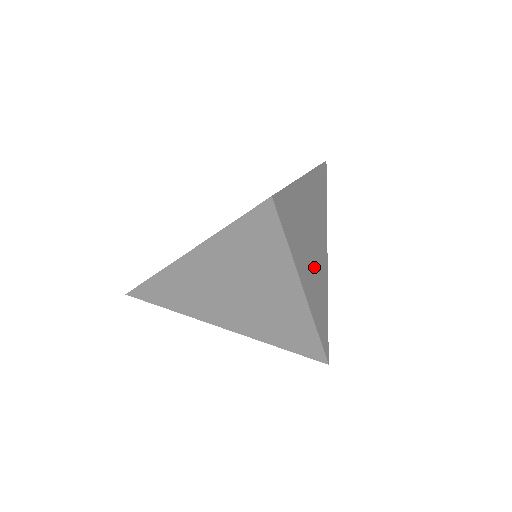
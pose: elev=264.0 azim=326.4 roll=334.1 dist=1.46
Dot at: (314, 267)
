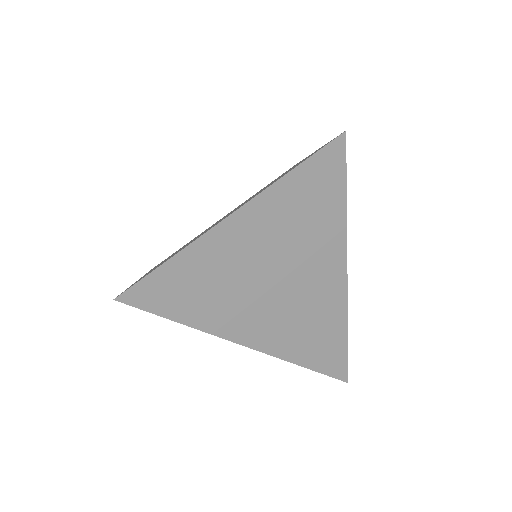
Dot at: (286, 307)
